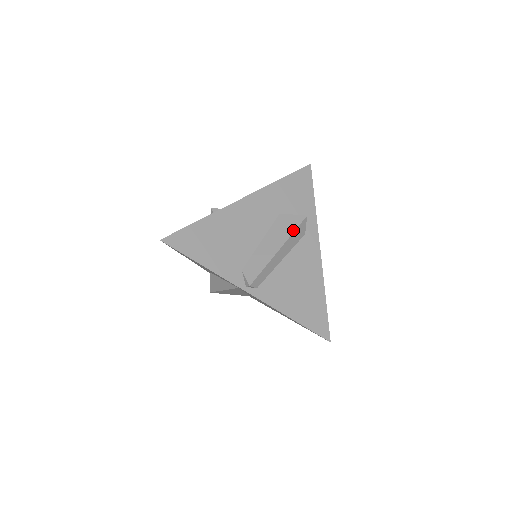
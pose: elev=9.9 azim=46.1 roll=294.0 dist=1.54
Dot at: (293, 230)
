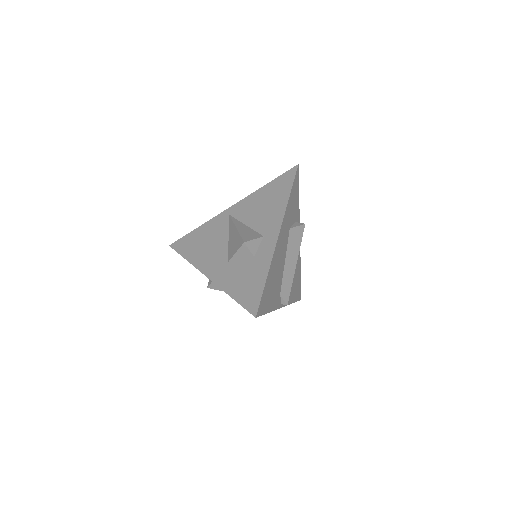
Dot at: (300, 242)
